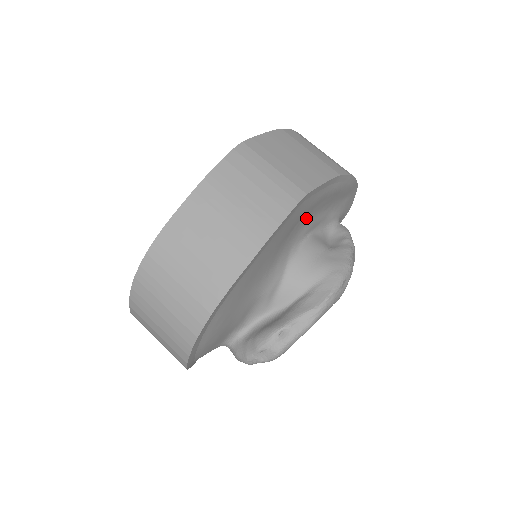
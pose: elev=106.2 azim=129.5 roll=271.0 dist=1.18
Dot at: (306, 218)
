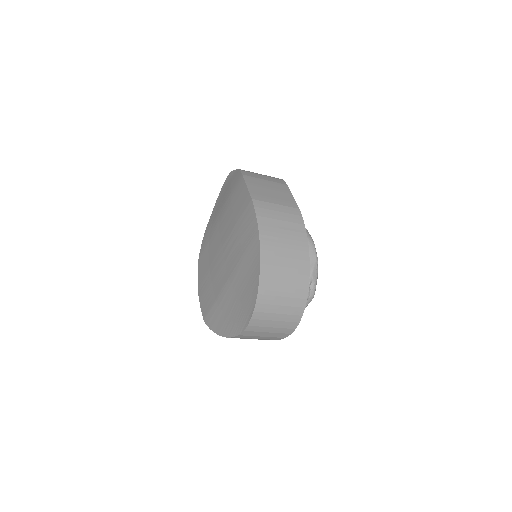
Dot at: occluded
